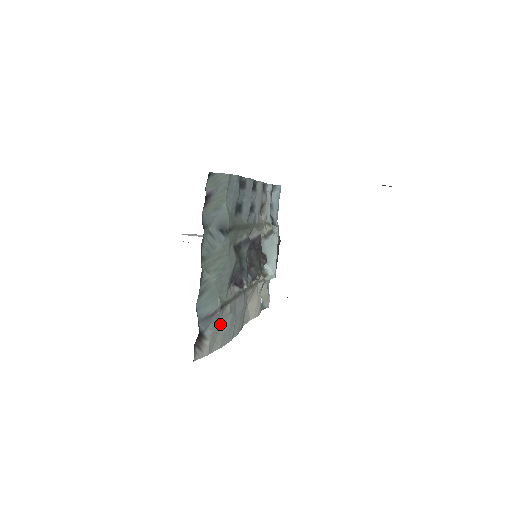
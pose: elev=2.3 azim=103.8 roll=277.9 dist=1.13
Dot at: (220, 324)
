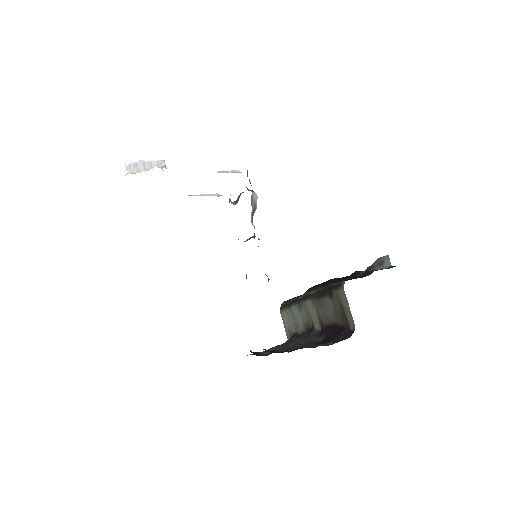
Dot at: occluded
